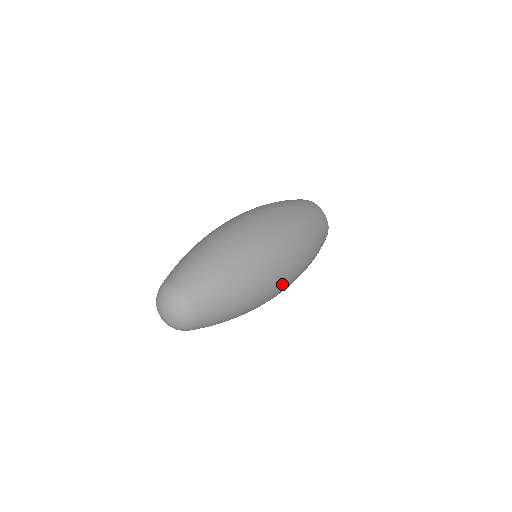
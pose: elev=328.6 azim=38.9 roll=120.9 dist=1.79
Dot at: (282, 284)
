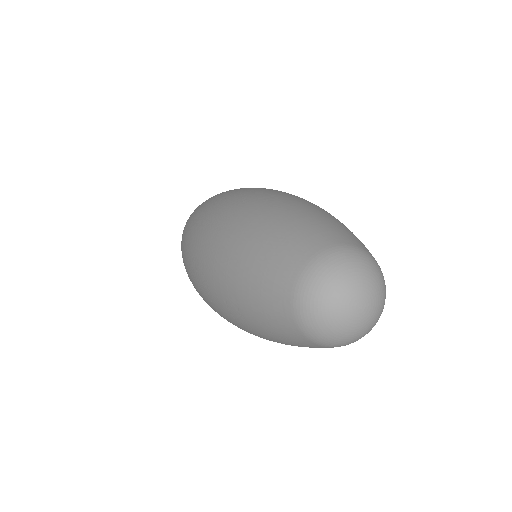
Dot at: occluded
